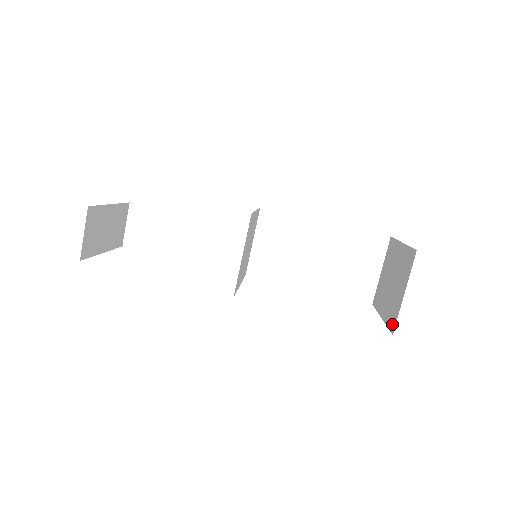
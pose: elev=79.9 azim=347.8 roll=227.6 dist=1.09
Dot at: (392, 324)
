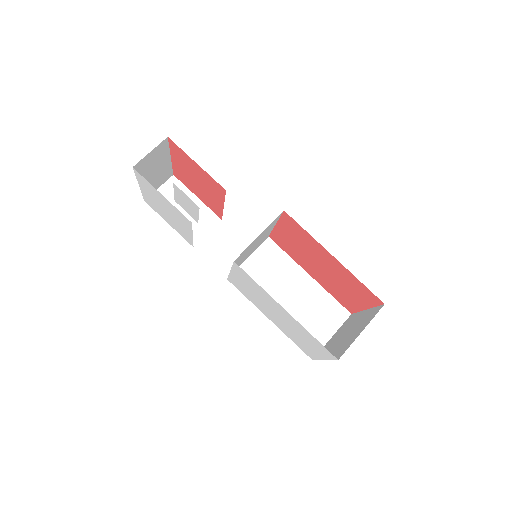
Dot at: (339, 354)
